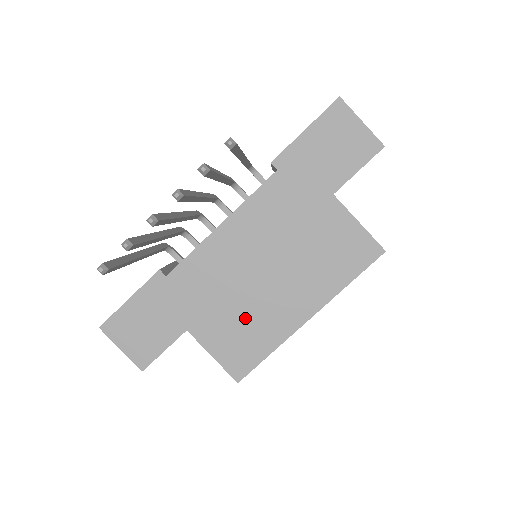
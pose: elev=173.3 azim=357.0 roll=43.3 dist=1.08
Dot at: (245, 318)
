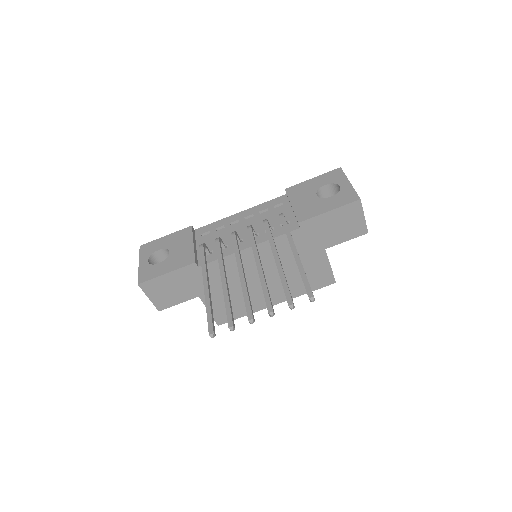
Dot at: (239, 297)
